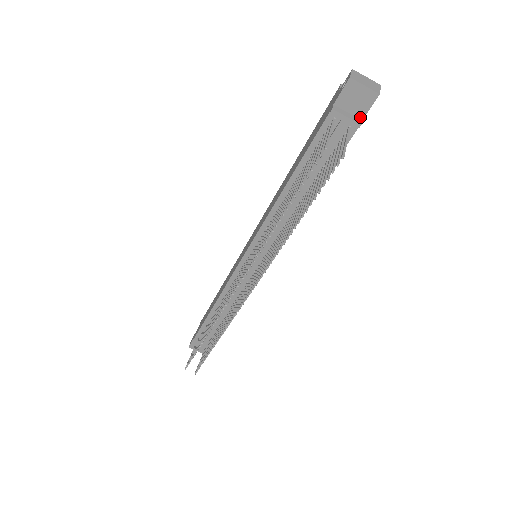
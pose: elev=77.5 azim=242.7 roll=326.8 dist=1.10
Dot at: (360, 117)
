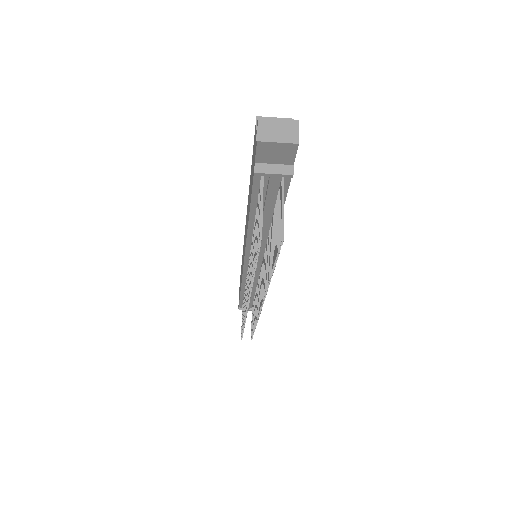
Dot at: (289, 163)
